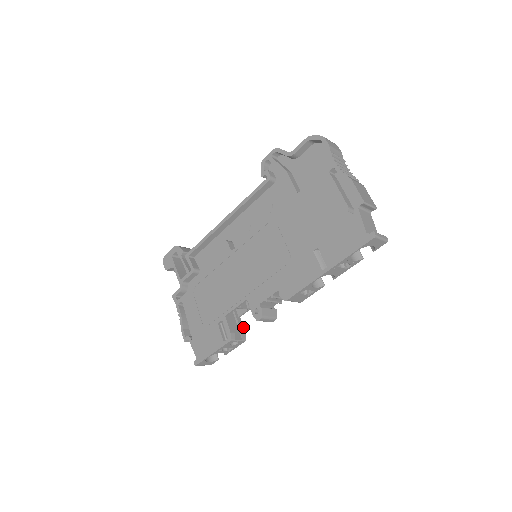
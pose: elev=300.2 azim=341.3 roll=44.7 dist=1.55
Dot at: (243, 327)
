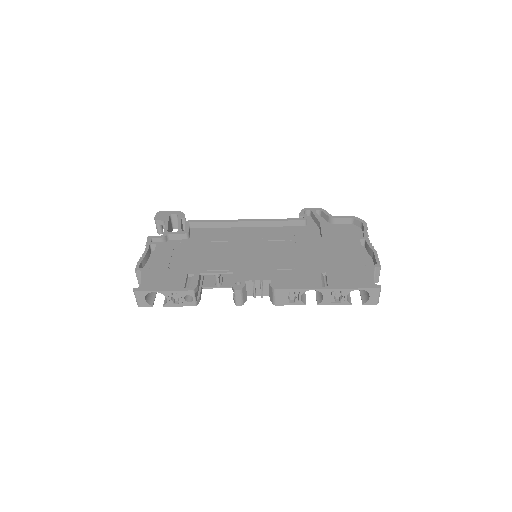
Dot at: occluded
